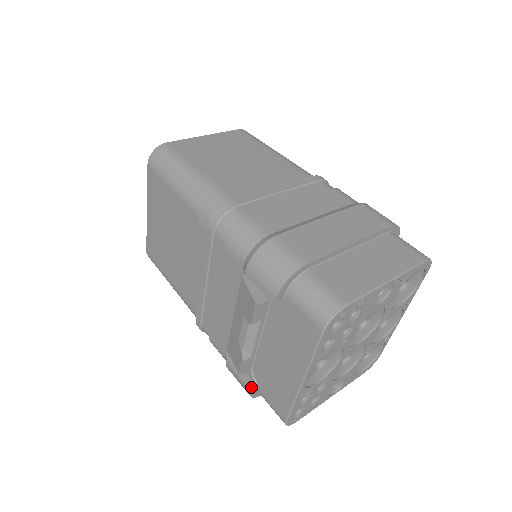
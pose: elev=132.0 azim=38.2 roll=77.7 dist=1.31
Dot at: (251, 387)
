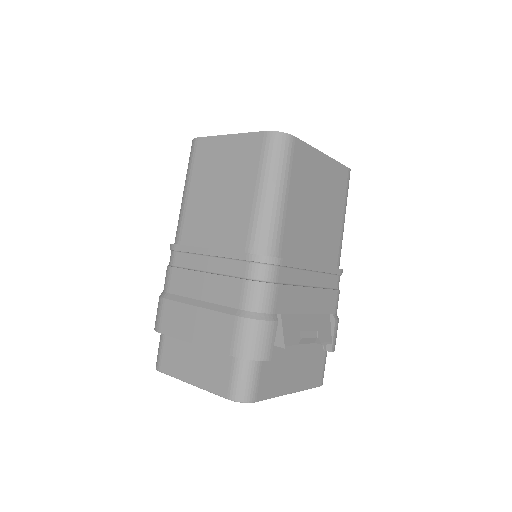
Dot at: occluded
